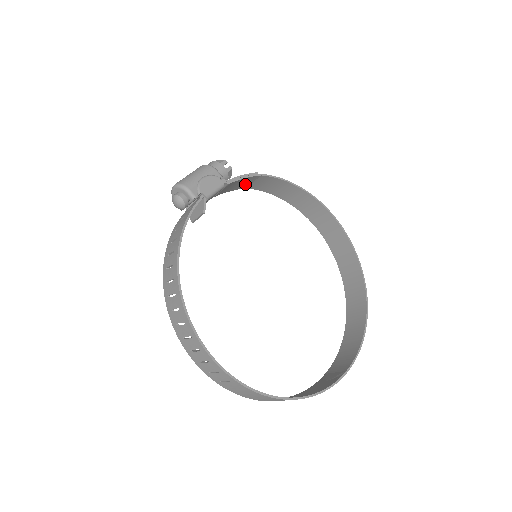
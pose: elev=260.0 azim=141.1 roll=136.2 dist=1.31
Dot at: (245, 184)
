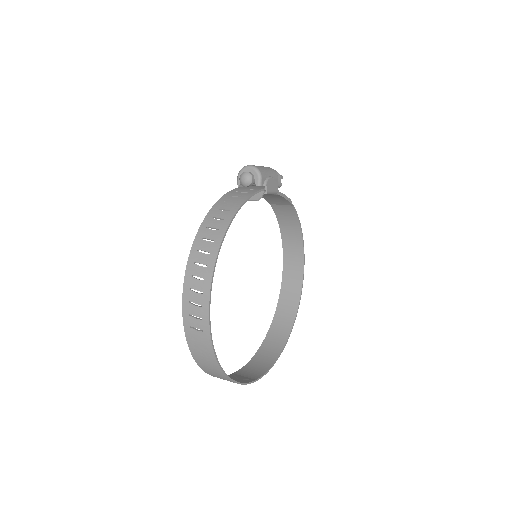
Dot at: (276, 202)
